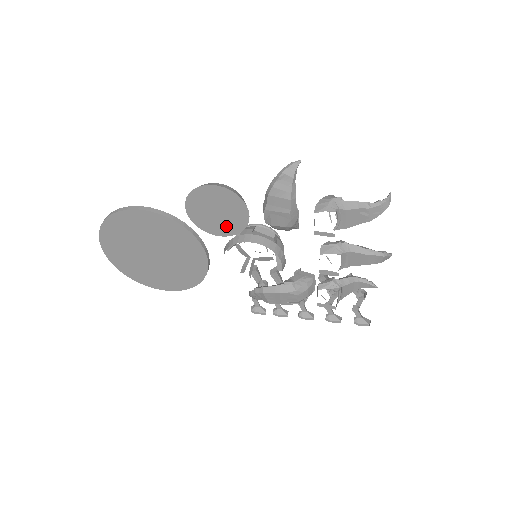
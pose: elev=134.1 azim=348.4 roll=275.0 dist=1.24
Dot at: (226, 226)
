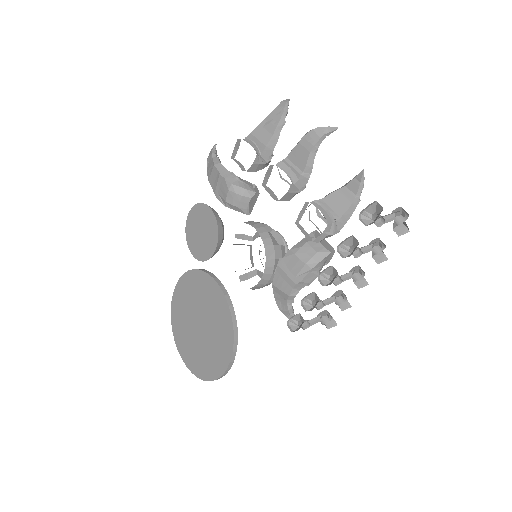
Dot at: (211, 238)
